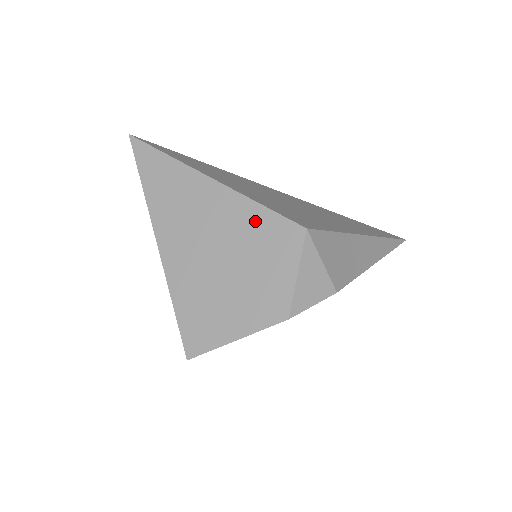
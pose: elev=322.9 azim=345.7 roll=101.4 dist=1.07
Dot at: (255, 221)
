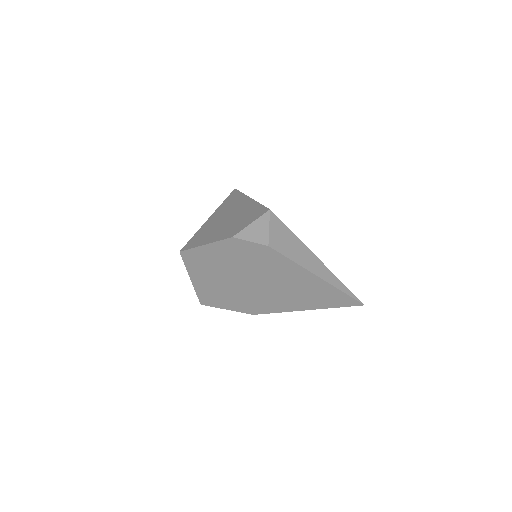
Dot at: (253, 209)
